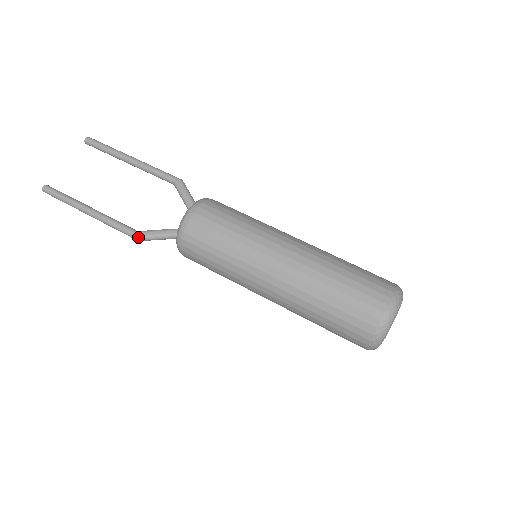
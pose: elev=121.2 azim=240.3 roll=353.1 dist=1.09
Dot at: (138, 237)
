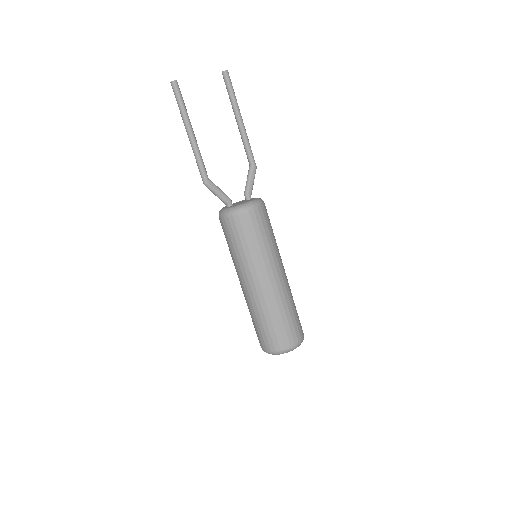
Dot at: (207, 183)
